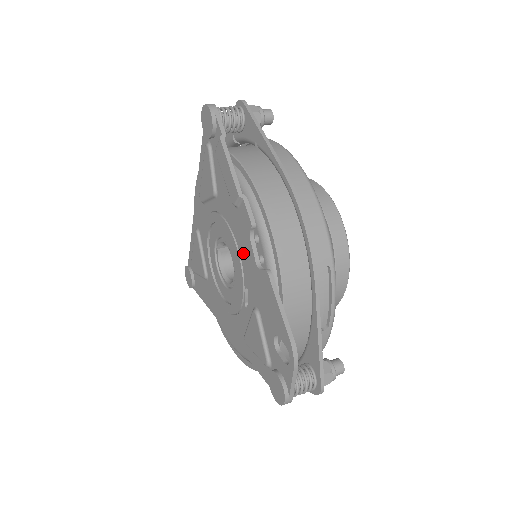
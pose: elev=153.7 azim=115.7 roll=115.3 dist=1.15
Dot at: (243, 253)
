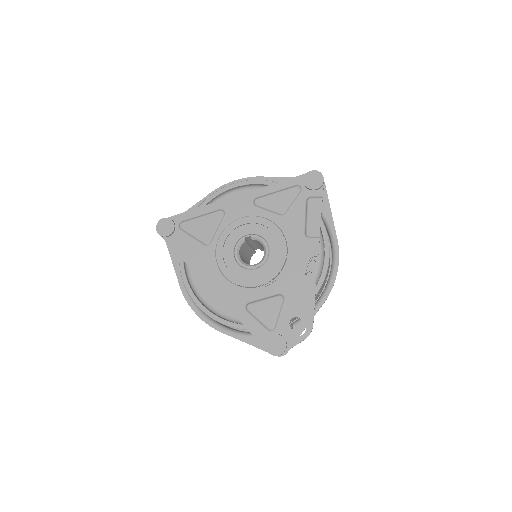
Dot at: (292, 262)
